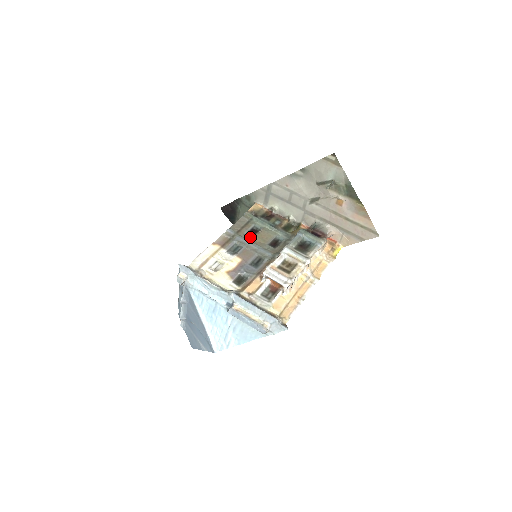
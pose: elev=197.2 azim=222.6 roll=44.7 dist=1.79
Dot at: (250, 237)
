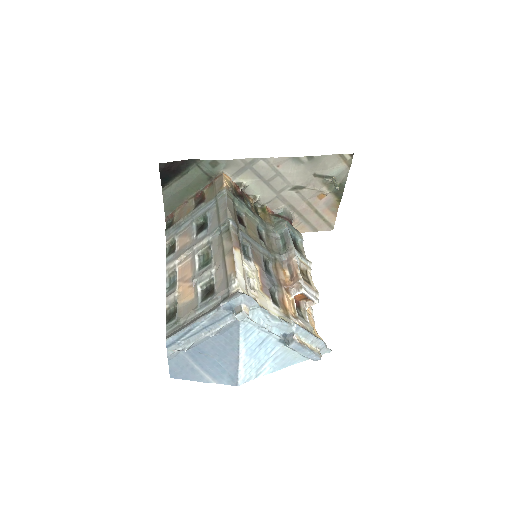
Dot at: (246, 230)
